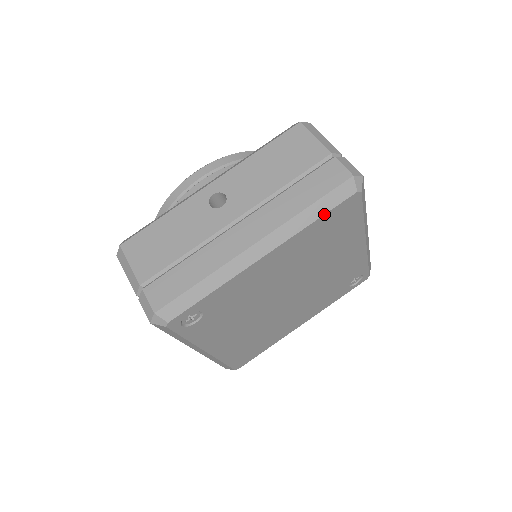
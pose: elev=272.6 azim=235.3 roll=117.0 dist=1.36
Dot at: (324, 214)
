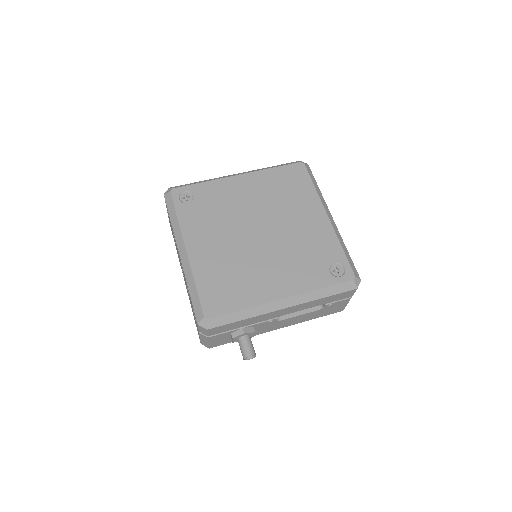
Dot at: (279, 166)
